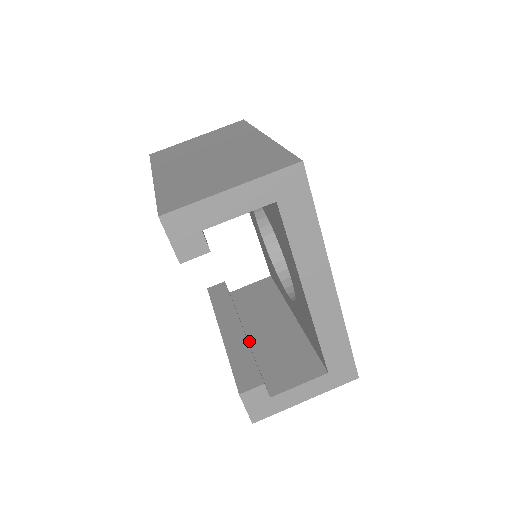
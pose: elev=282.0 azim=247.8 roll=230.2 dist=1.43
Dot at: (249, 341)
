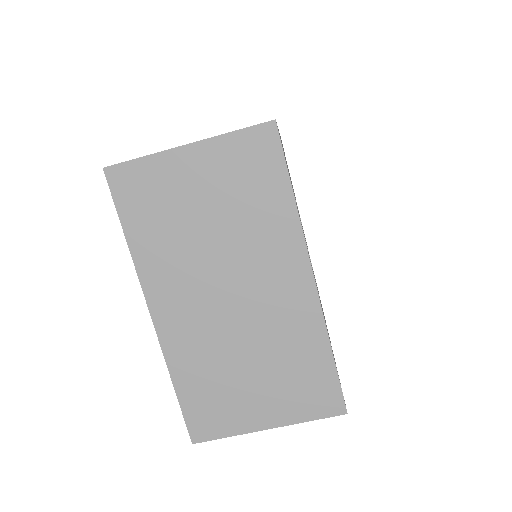
Dot at: occluded
